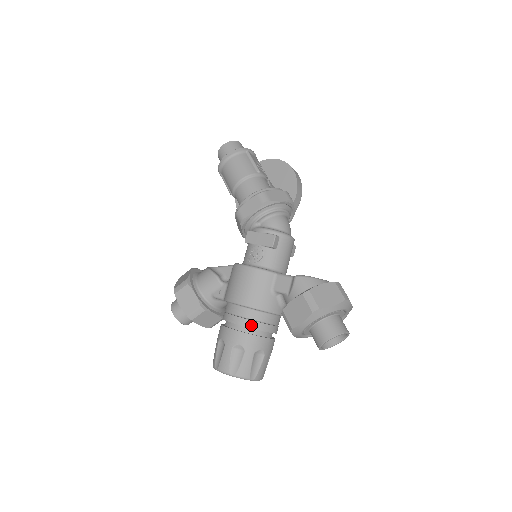
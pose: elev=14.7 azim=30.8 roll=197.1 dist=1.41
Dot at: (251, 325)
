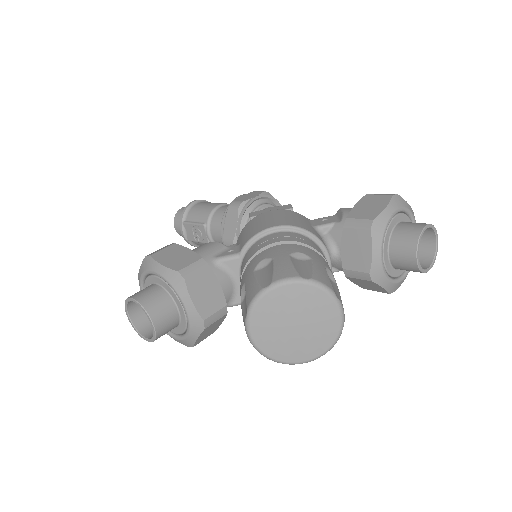
Dot at: (305, 242)
